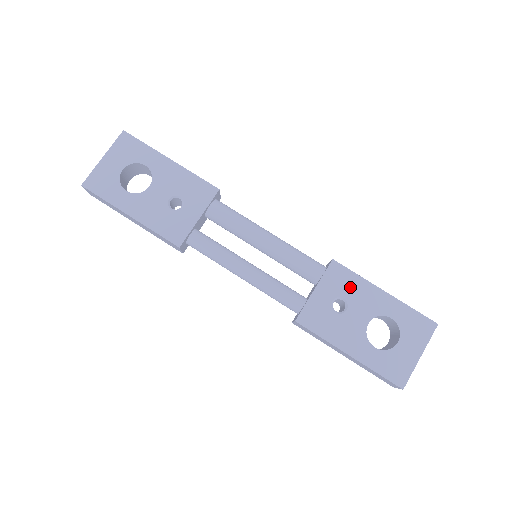
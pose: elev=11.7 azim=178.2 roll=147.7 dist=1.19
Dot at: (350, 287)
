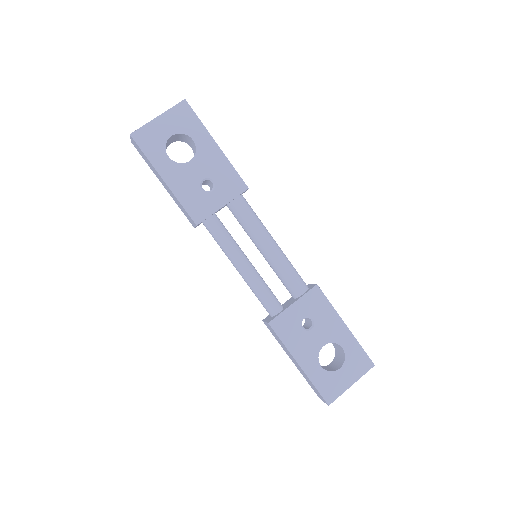
Dot at: (321, 312)
